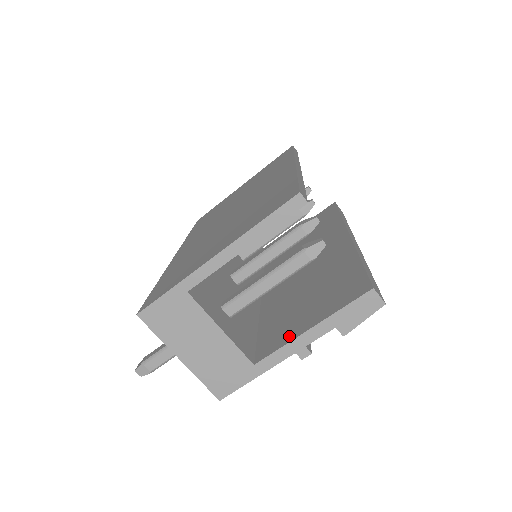
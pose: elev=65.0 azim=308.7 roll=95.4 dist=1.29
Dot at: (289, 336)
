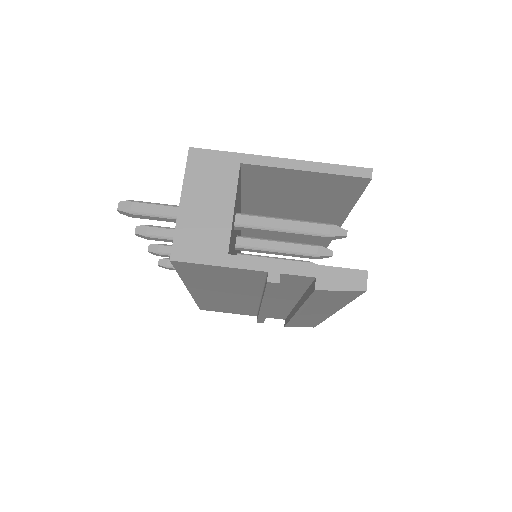
Dot at: occluded
